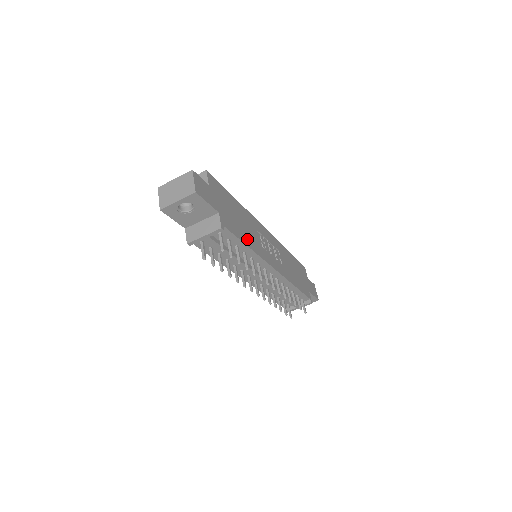
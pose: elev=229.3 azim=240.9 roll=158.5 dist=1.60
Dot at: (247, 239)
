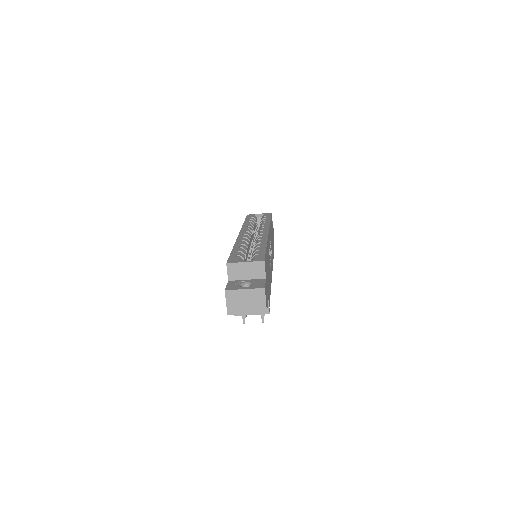
Dot at: (270, 283)
